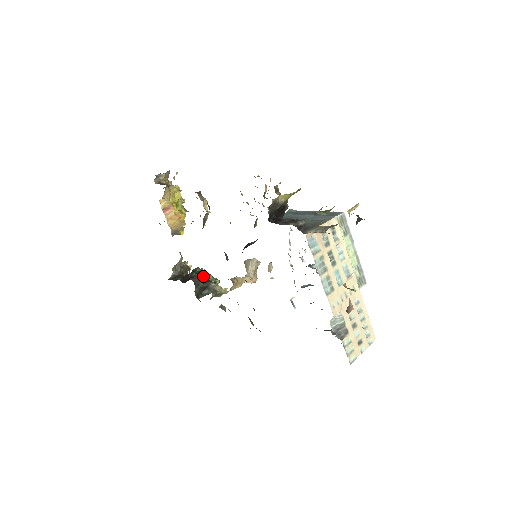
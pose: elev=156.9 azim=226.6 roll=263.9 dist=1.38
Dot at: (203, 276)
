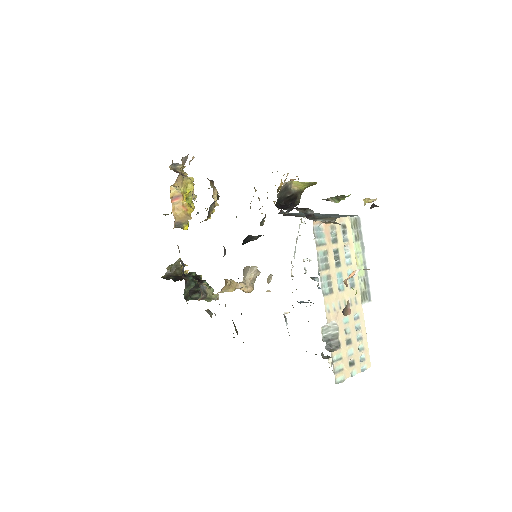
Dot at: occluded
